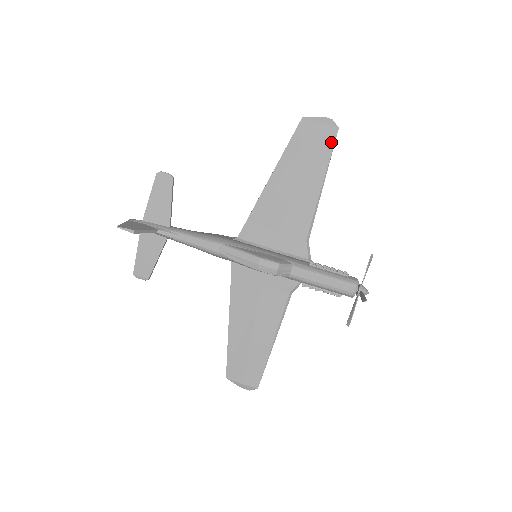
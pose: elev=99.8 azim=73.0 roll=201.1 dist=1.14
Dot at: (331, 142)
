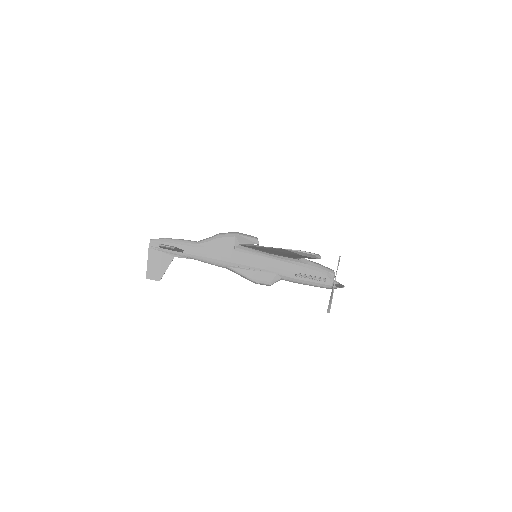
Dot at: (313, 258)
